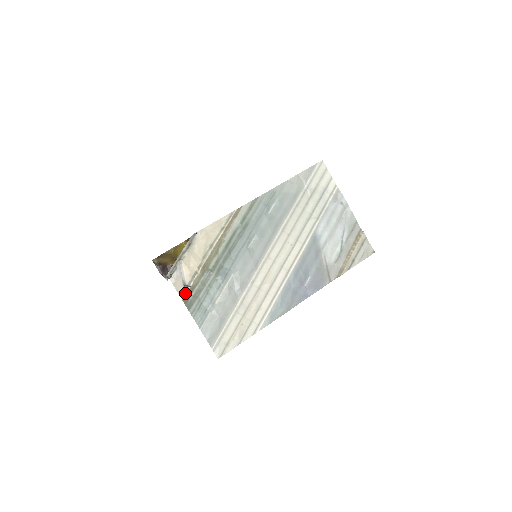
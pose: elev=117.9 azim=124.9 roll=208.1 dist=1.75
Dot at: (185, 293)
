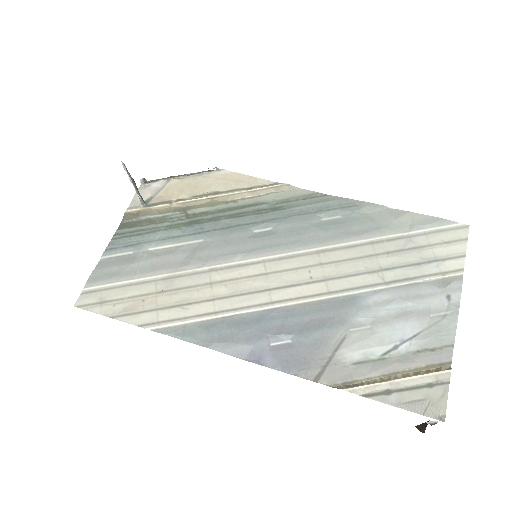
Dot at: (136, 208)
